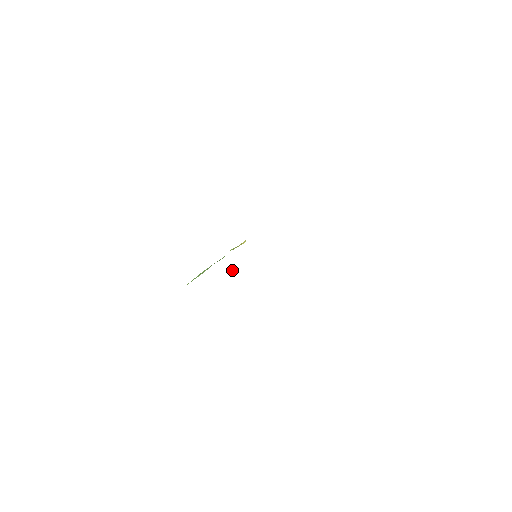
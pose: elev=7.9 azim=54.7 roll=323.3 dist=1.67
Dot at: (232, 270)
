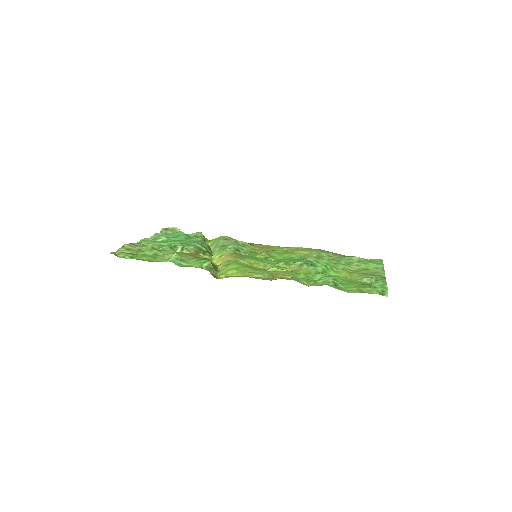
Dot at: occluded
